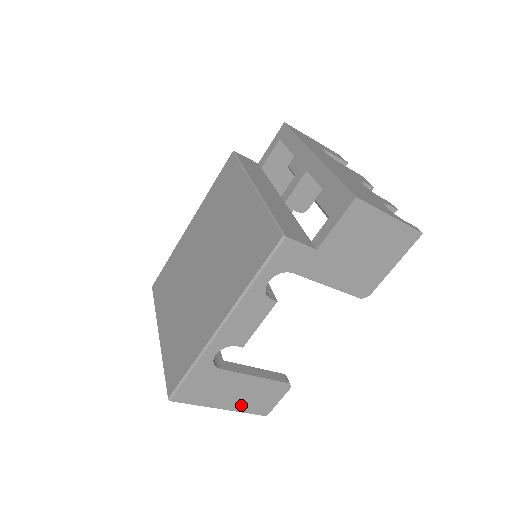
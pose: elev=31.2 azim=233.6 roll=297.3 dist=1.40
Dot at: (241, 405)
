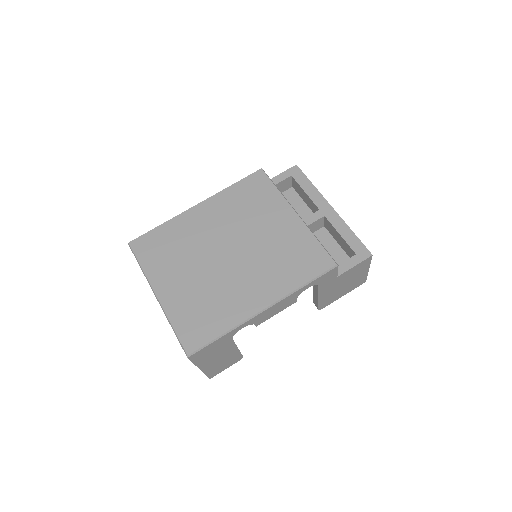
Dot at: (210, 368)
